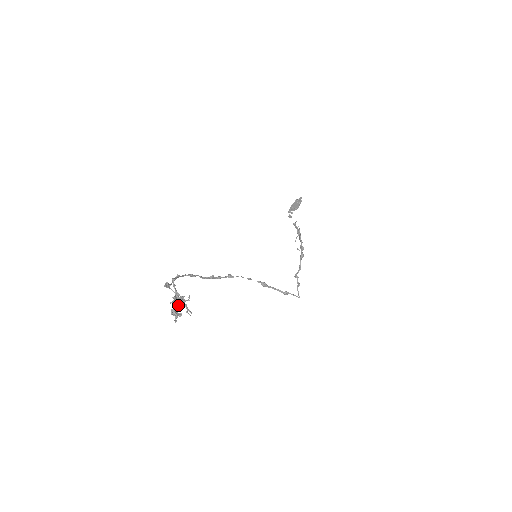
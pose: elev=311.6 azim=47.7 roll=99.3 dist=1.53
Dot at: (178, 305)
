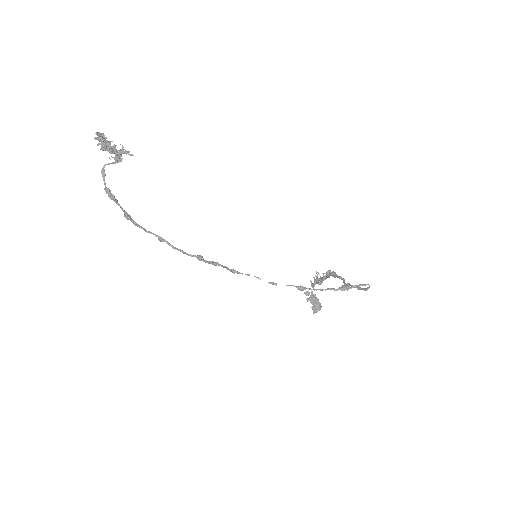
Dot at: (107, 143)
